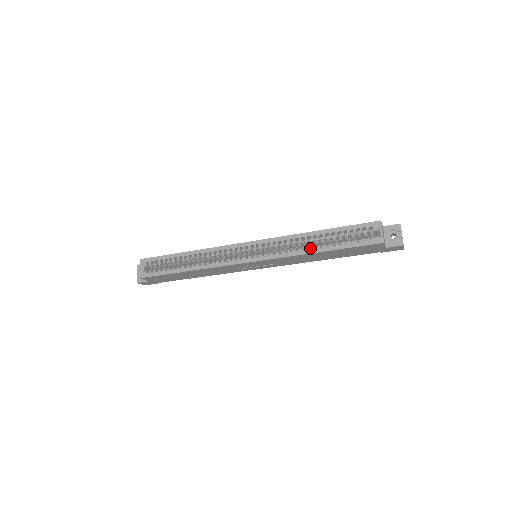
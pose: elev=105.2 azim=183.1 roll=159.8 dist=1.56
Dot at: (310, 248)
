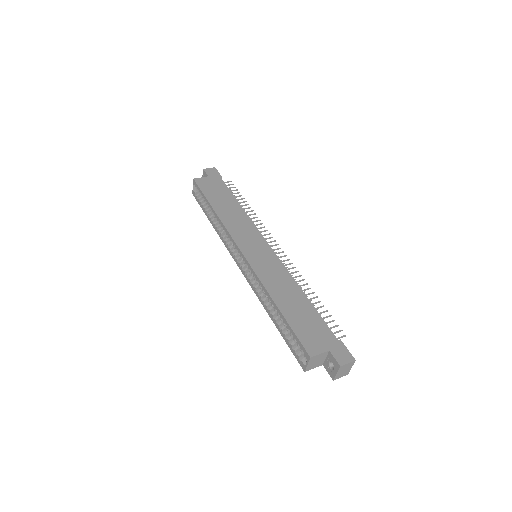
Dot at: (271, 306)
